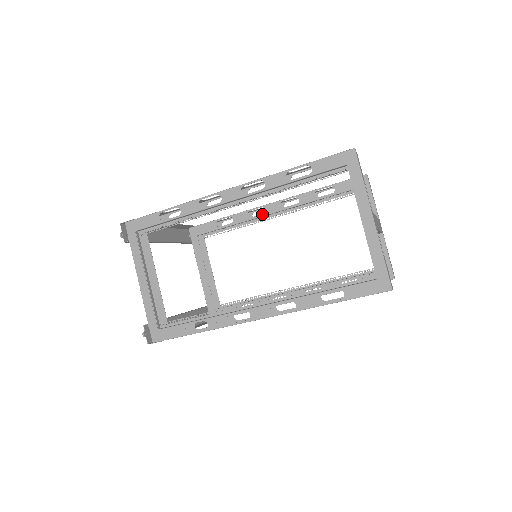
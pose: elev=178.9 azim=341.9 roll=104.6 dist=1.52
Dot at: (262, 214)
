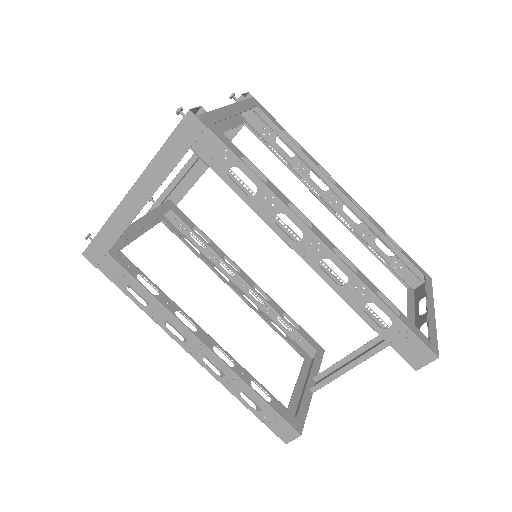
Dot at: occluded
